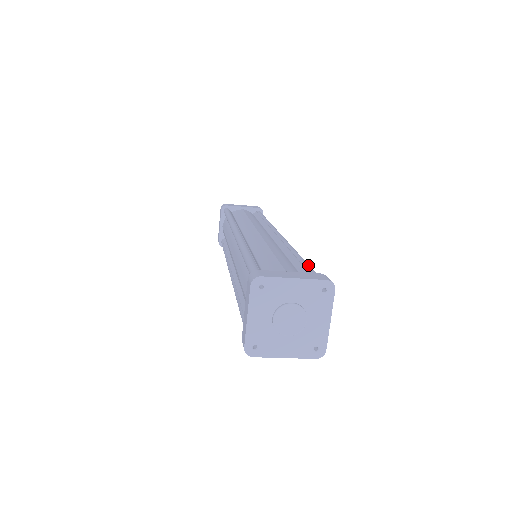
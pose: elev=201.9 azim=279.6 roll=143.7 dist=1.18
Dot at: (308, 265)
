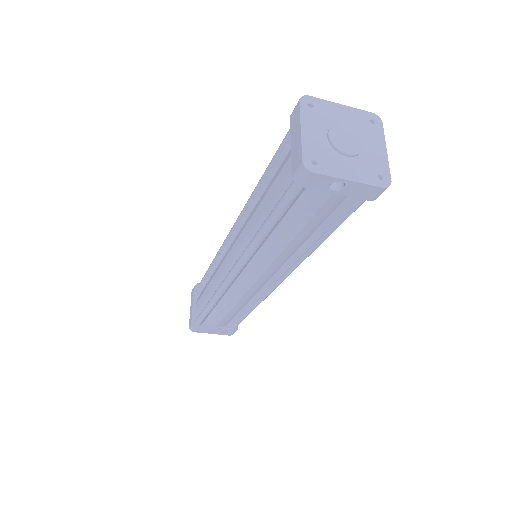
Dot at: occluded
